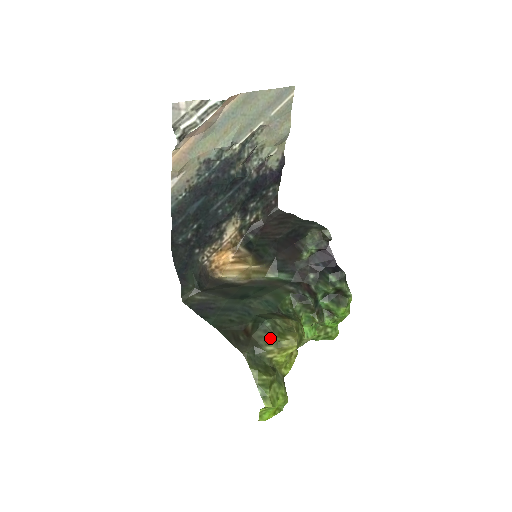
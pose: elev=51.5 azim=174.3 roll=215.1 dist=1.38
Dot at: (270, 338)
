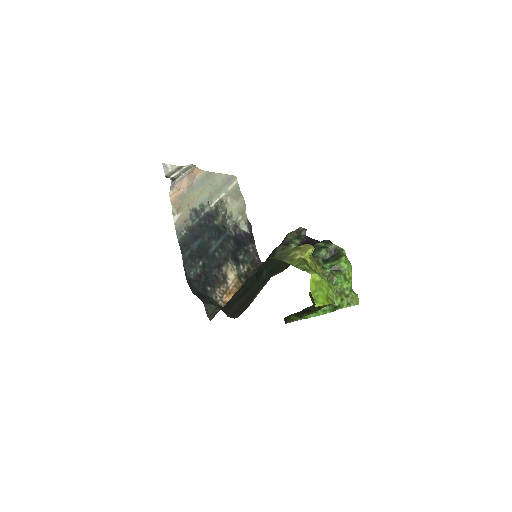
Dot at: (289, 249)
